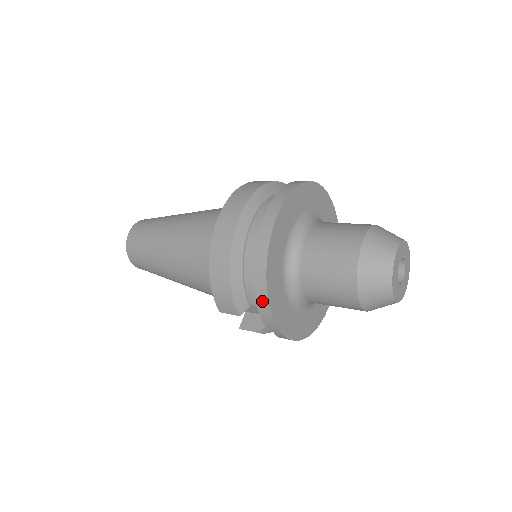
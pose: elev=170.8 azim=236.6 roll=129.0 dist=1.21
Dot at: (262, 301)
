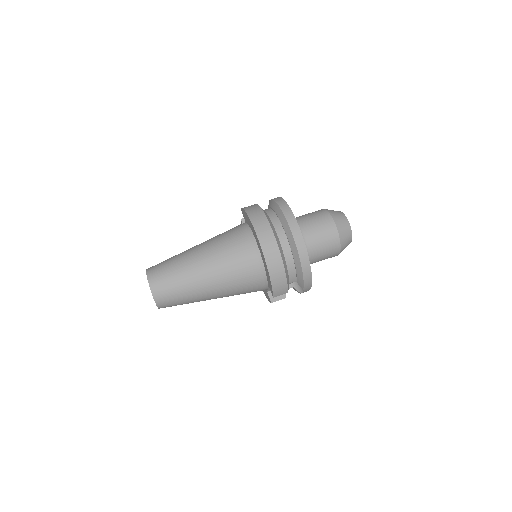
Dot at: (307, 276)
